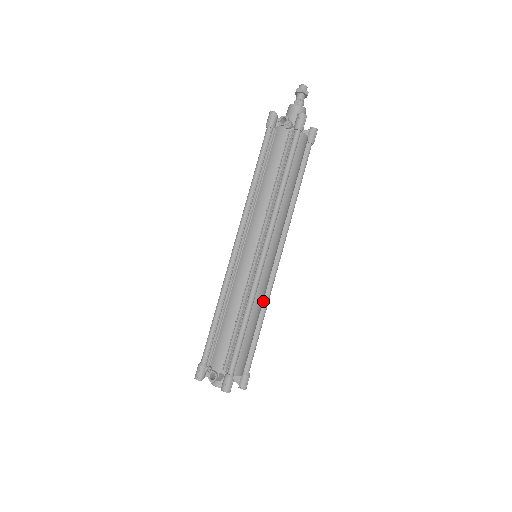
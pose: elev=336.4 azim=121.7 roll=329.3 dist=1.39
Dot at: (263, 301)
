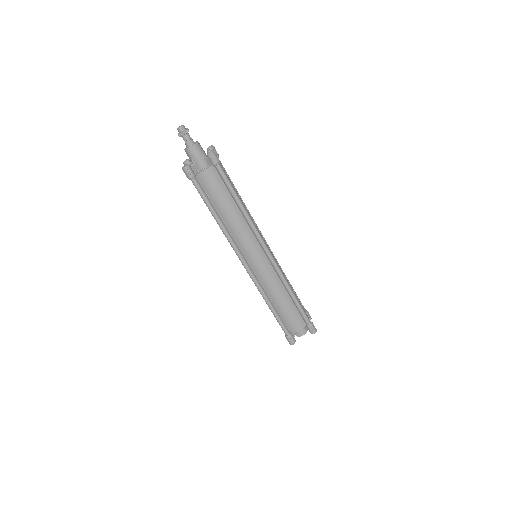
Dot at: (281, 282)
